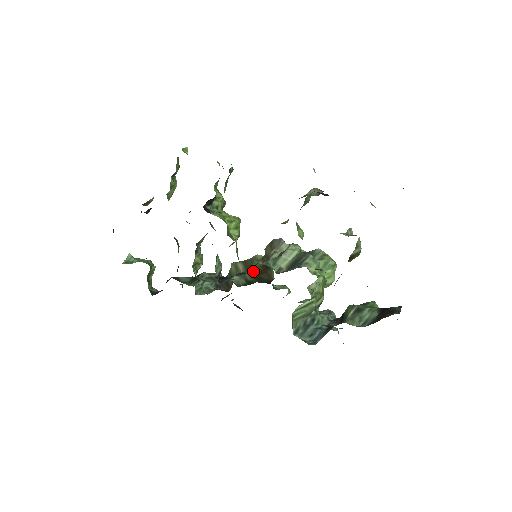
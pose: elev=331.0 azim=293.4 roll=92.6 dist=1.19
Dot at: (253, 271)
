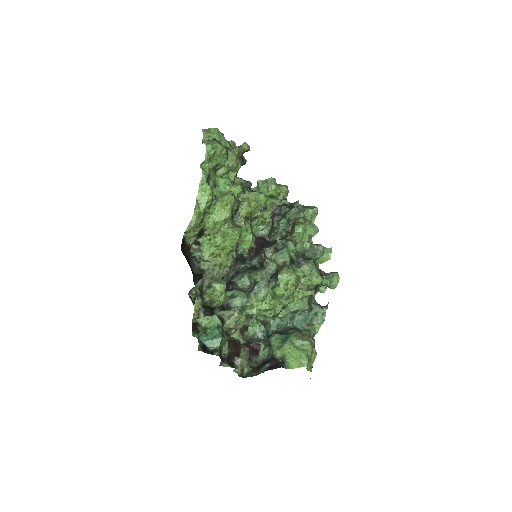
Dot at: occluded
